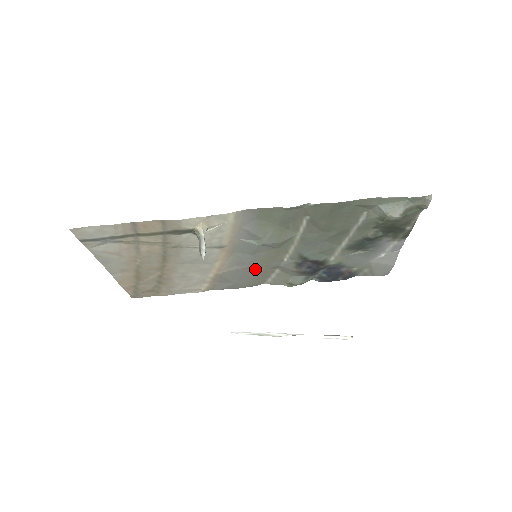
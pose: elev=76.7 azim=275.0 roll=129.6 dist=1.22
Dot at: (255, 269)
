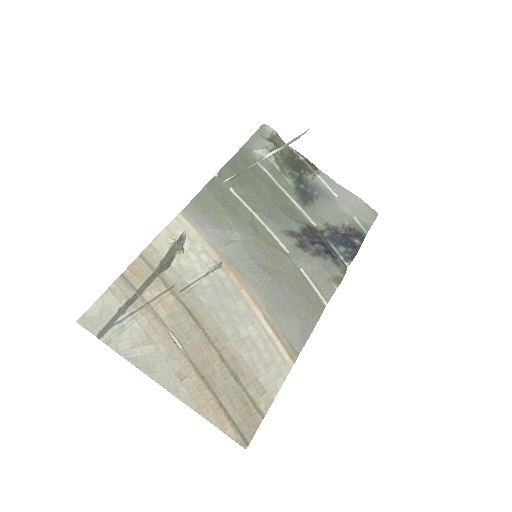
Dot at: (282, 280)
